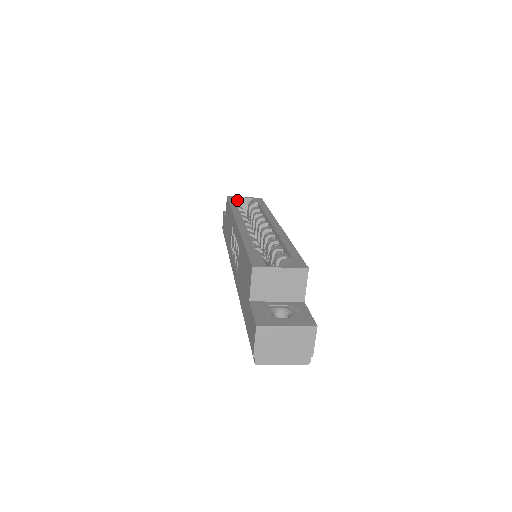
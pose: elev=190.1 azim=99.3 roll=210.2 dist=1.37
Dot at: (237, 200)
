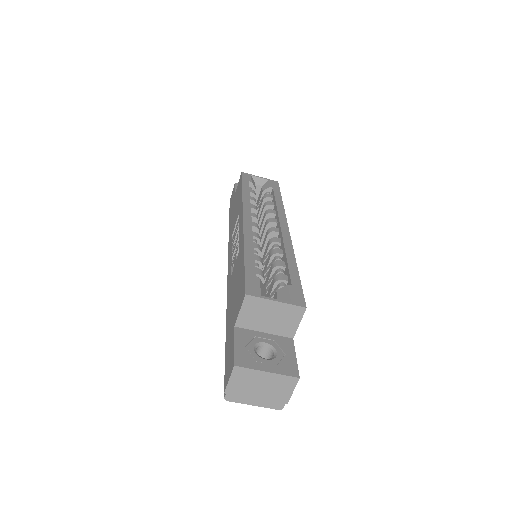
Dot at: (251, 180)
